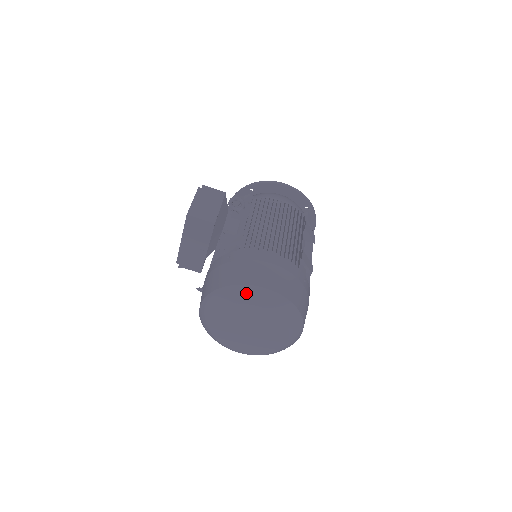
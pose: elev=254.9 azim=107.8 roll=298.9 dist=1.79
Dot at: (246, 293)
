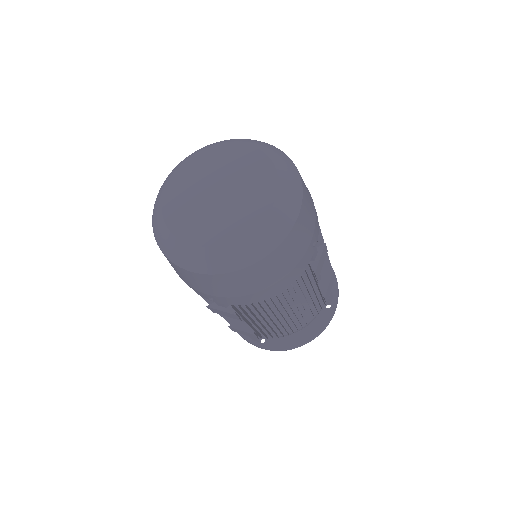
Dot at: (273, 148)
